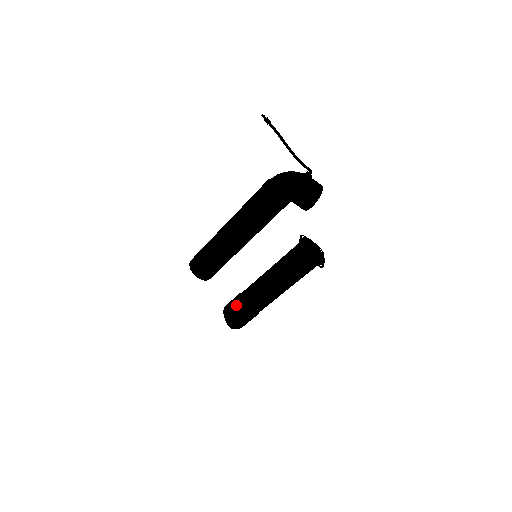
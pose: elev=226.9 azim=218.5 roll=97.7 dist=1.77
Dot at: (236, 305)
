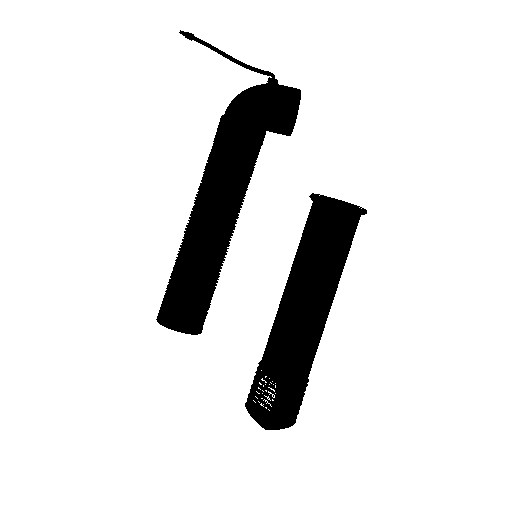
Dot at: (259, 373)
